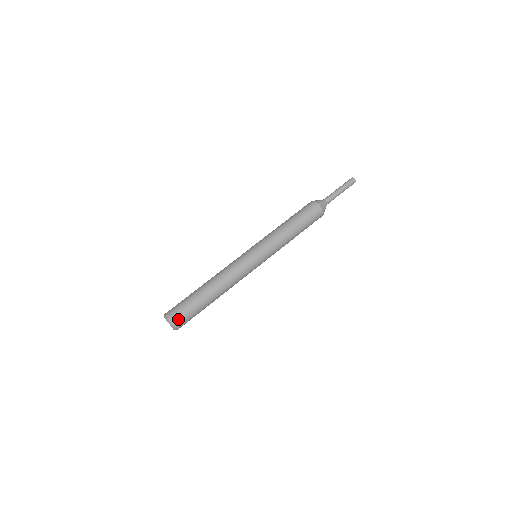
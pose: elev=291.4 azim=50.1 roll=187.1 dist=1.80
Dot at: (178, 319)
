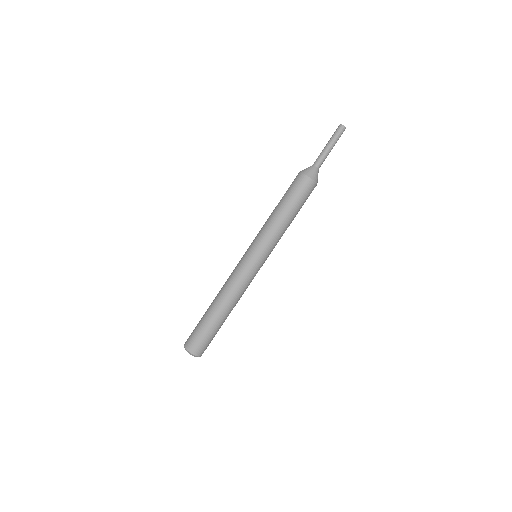
Dot at: (191, 344)
